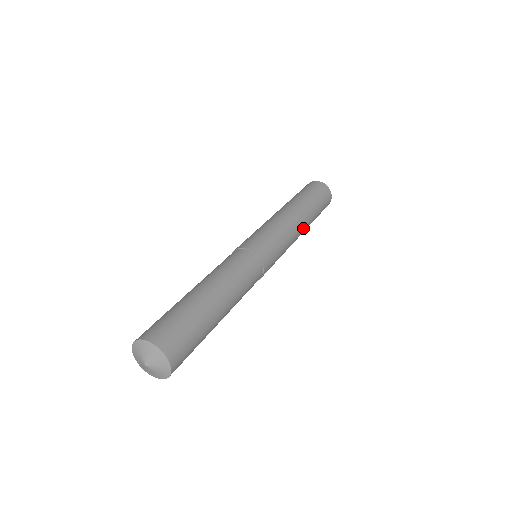
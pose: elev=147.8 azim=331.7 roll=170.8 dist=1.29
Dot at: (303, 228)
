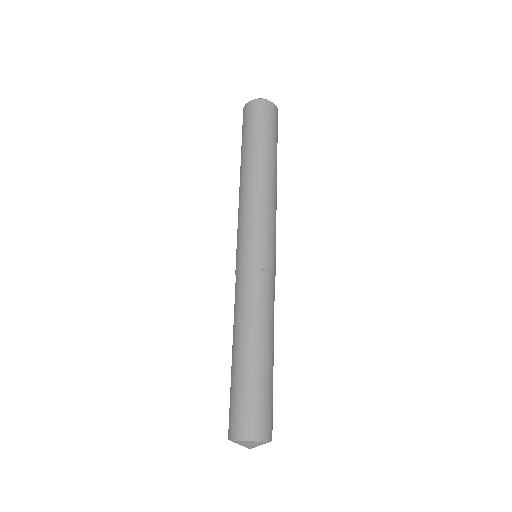
Dot at: occluded
